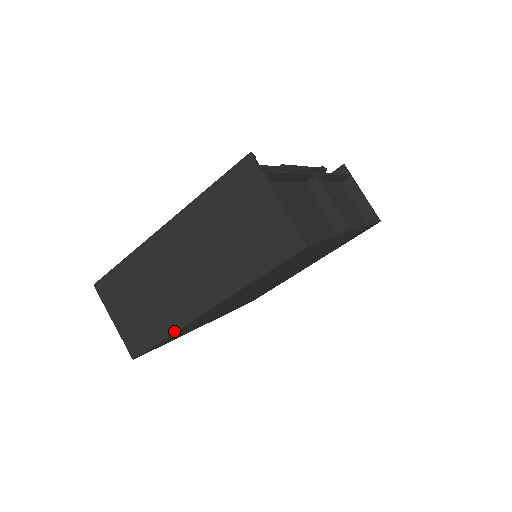
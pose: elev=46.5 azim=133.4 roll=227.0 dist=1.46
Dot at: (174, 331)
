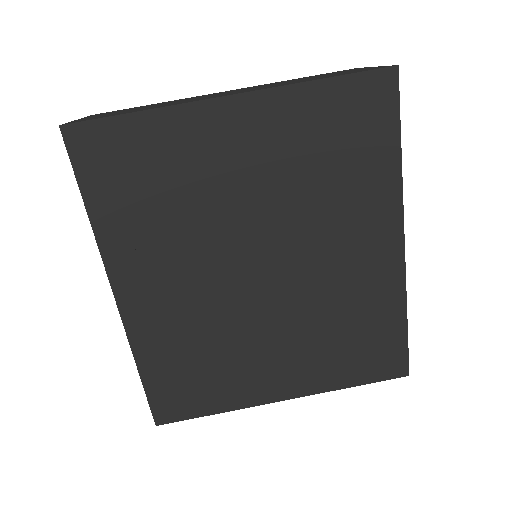
Dot at: (161, 107)
